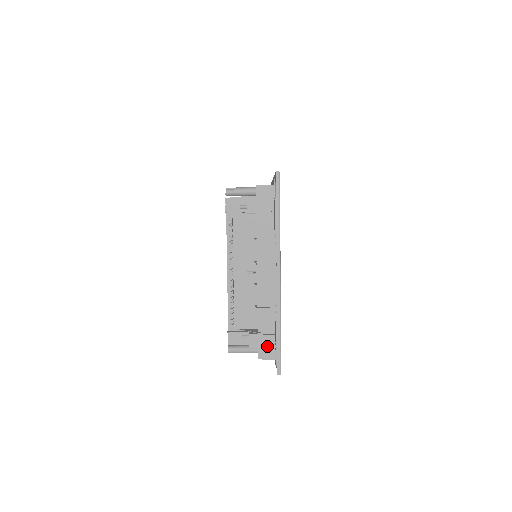
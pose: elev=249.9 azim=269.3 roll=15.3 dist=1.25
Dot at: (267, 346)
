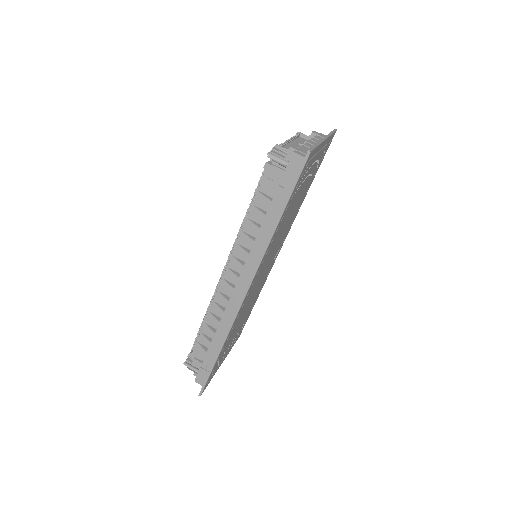
Dot at: (302, 152)
